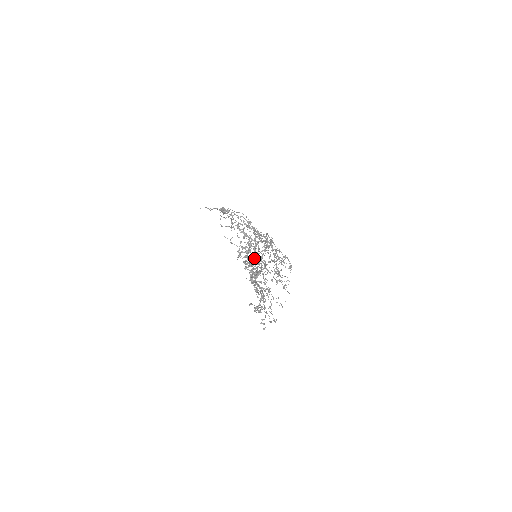
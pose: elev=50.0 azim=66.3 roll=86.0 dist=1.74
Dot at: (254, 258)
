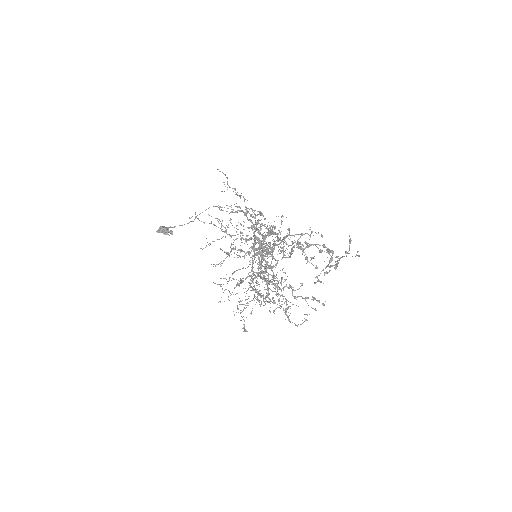
Dot at: (289, 235)
